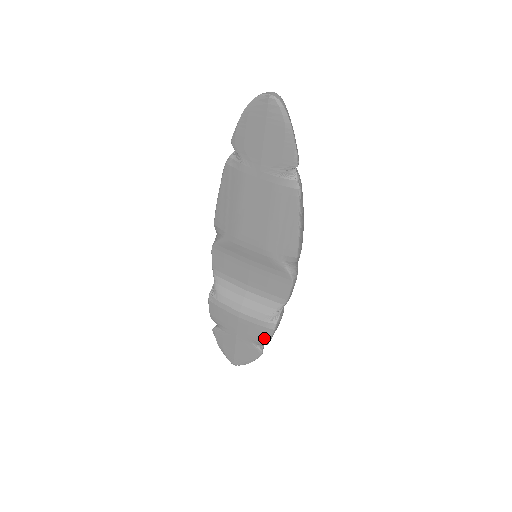
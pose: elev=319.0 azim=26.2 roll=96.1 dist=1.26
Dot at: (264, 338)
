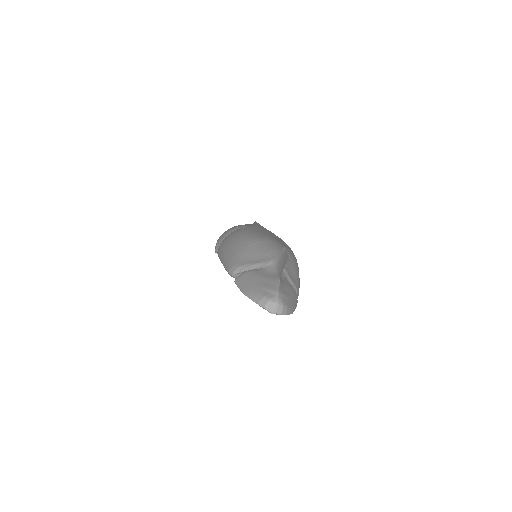
Dot at: occluded
